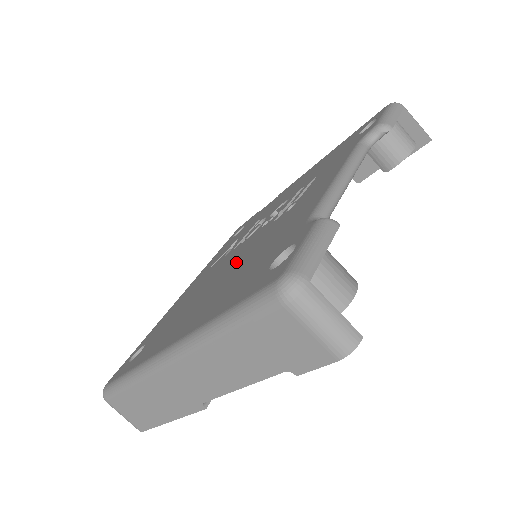
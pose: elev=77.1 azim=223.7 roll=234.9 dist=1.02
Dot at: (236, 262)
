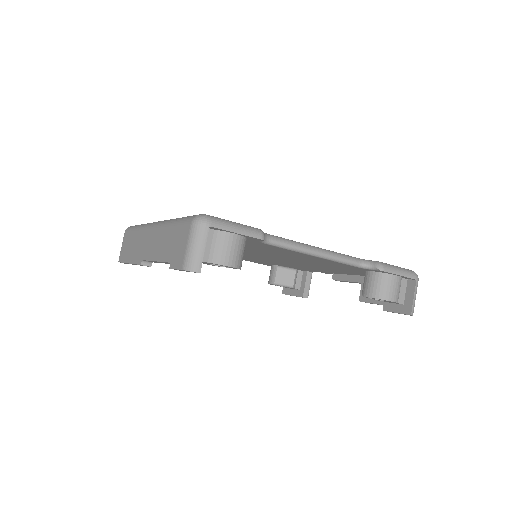
Dot at: occluded
